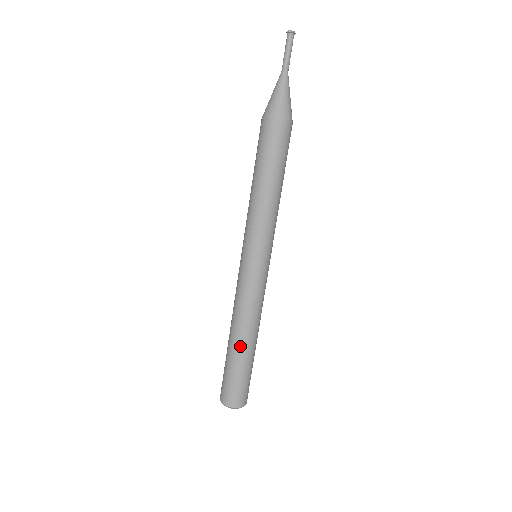
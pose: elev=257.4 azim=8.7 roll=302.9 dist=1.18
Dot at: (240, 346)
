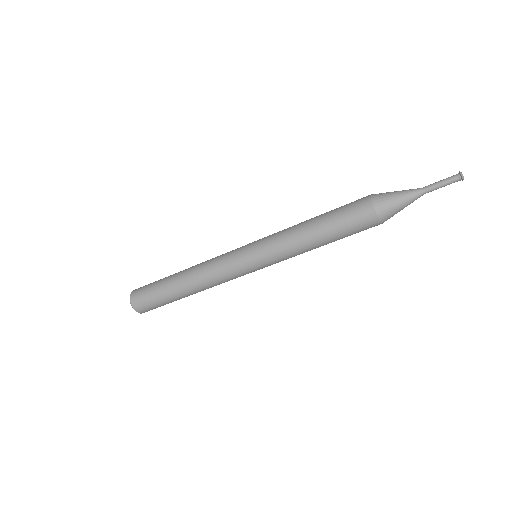
Dot at: occluded
